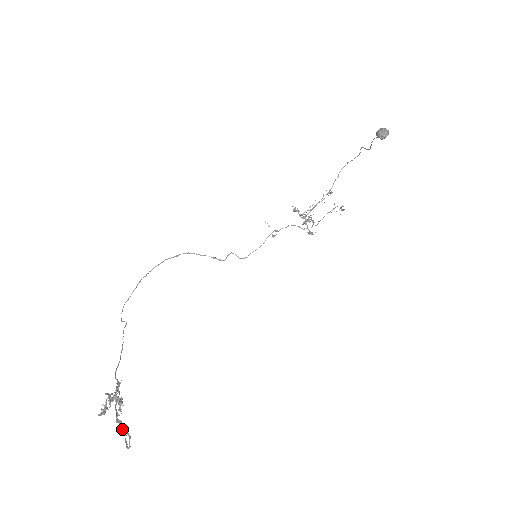
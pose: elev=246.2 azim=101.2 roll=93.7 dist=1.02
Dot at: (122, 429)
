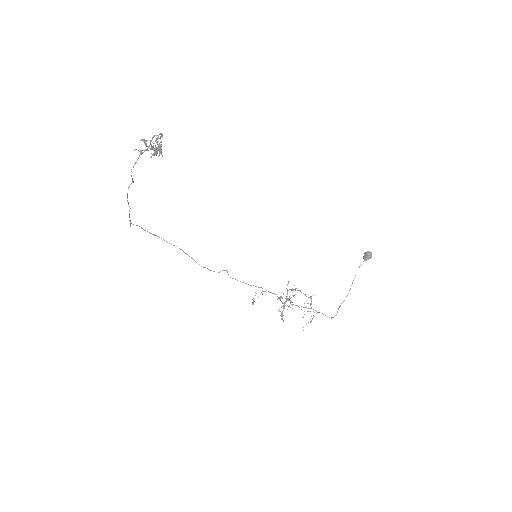
Dot at: occluded
